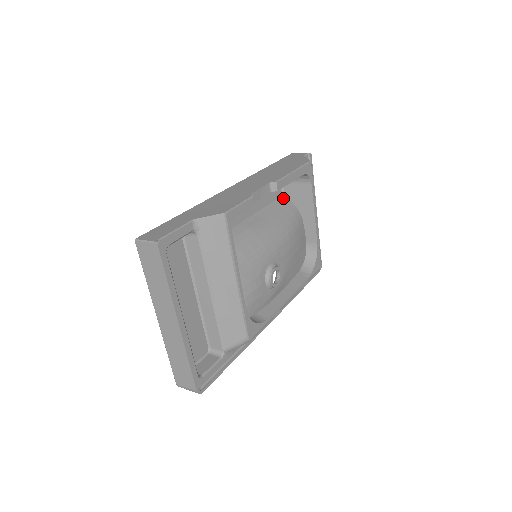
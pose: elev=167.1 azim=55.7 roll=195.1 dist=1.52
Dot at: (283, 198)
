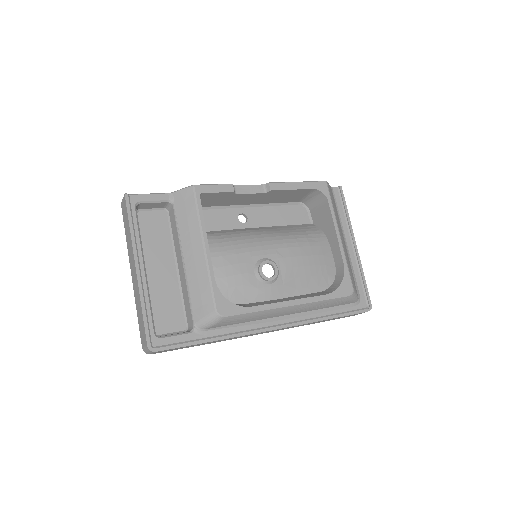
Dot at: (310, 225)
